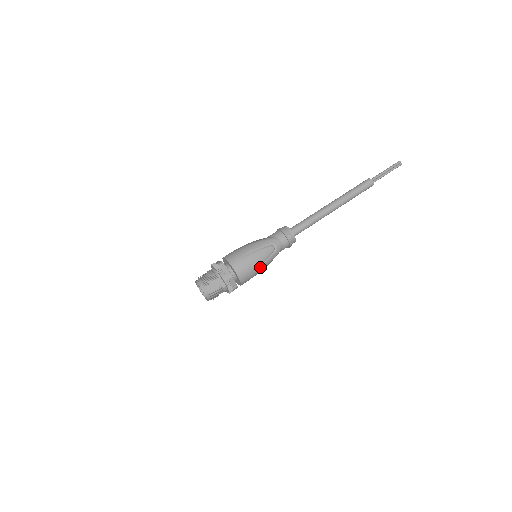
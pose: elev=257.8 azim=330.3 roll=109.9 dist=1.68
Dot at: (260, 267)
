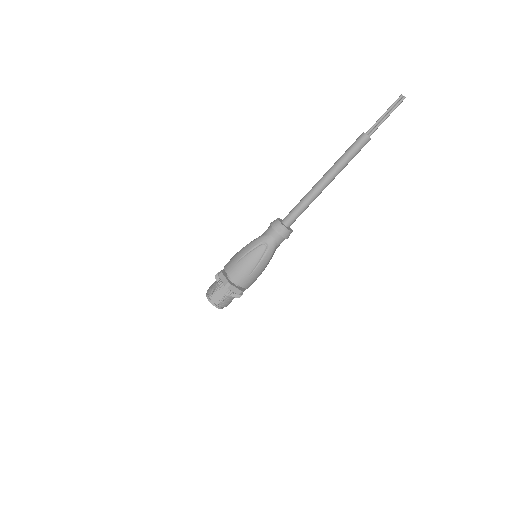
Dot at: (257, 268)
